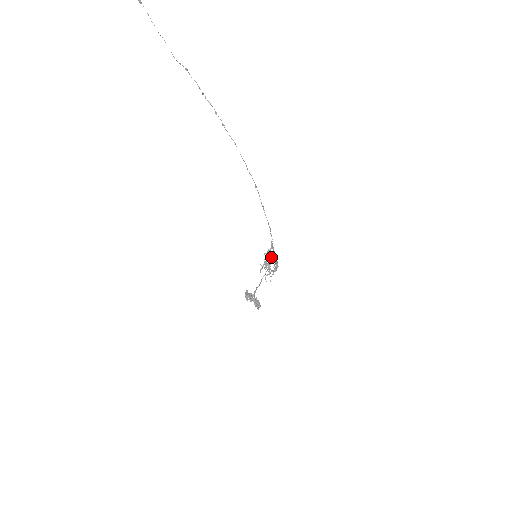
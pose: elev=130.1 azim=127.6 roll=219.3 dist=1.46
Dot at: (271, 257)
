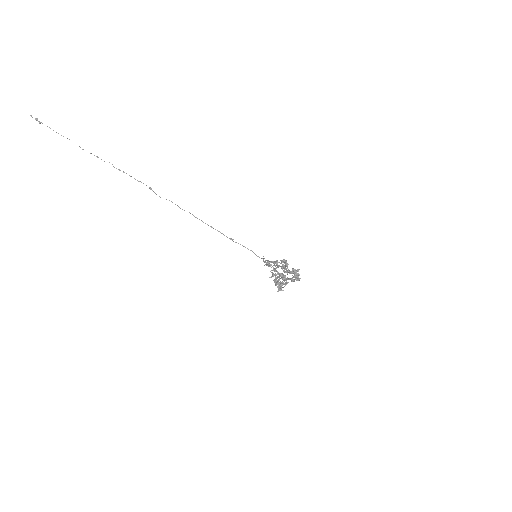
Dot at: occluded
